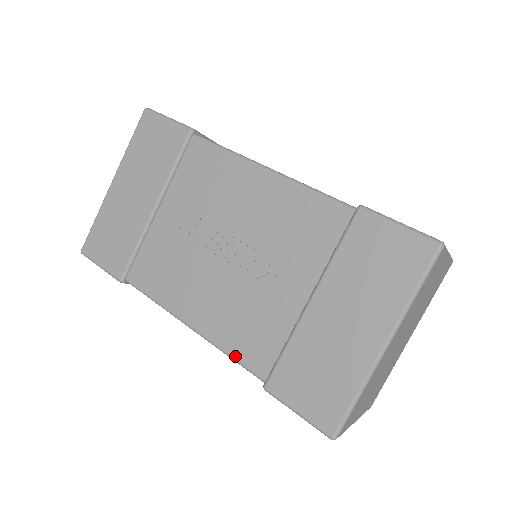
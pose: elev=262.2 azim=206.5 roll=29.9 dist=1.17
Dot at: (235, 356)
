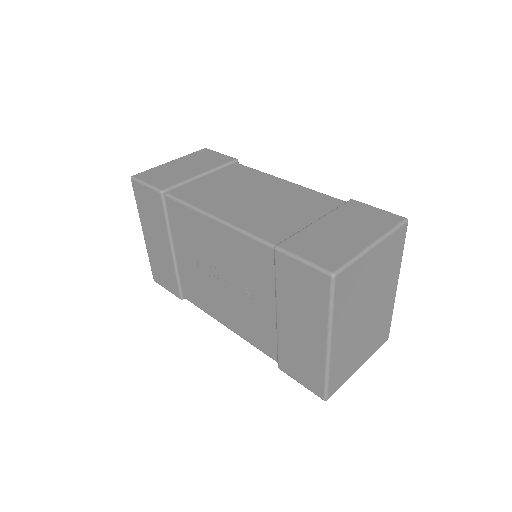
Dot at: (257, 347)
